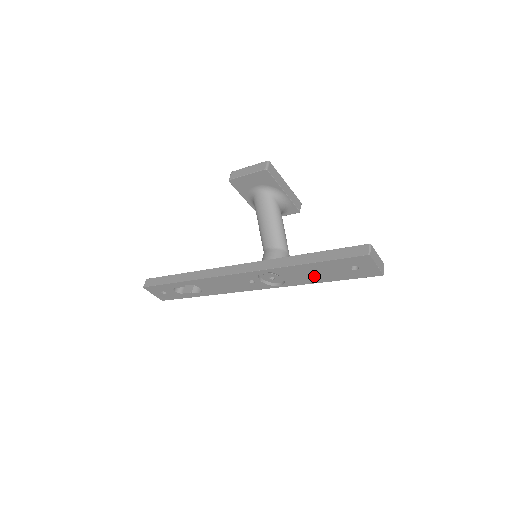
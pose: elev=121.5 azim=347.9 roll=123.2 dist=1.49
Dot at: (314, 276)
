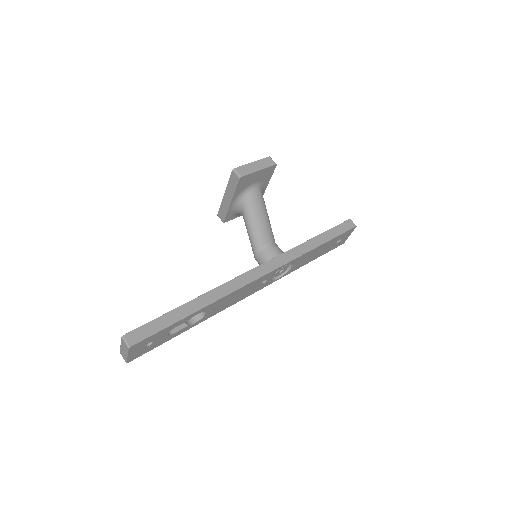
Dot at: (311, 258)
